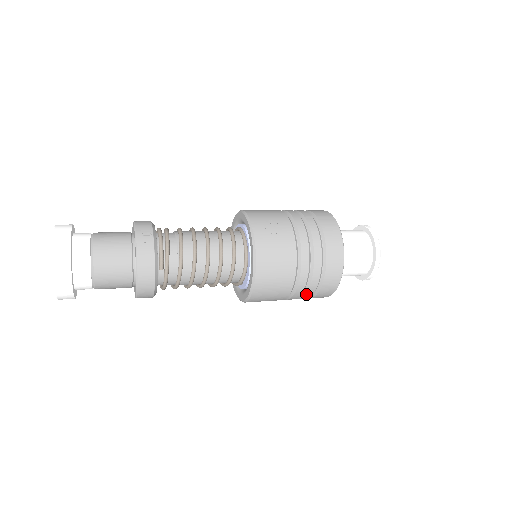
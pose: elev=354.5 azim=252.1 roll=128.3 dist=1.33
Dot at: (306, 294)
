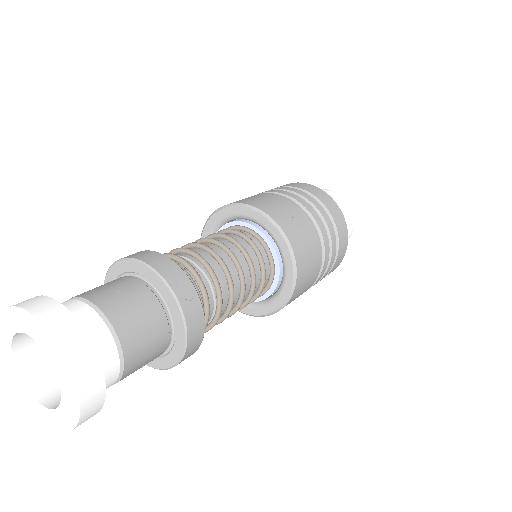
Dot at: occluded
